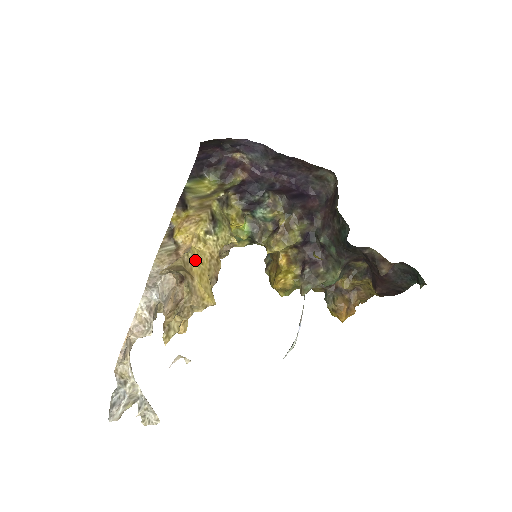
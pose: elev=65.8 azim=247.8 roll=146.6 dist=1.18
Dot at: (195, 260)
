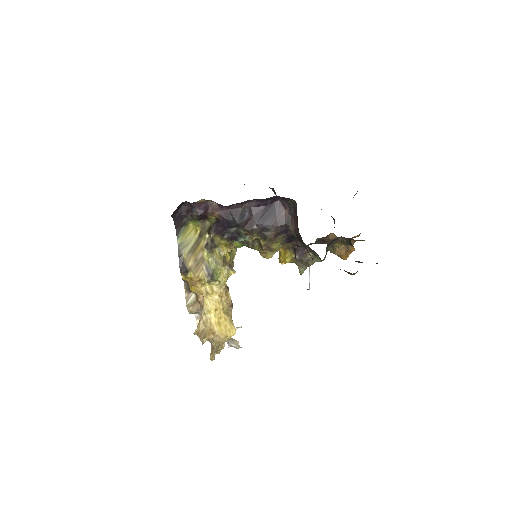
Dot at: (211, 312)
